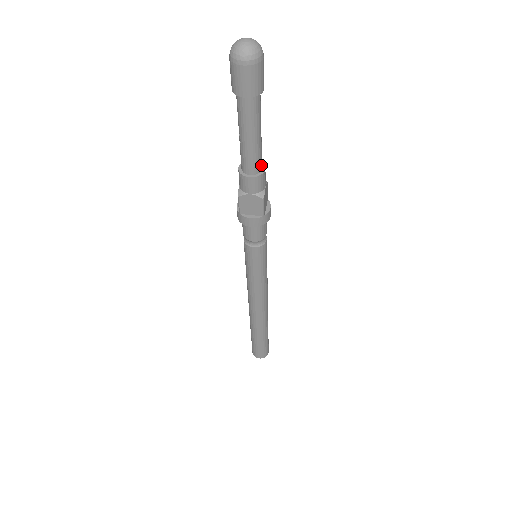
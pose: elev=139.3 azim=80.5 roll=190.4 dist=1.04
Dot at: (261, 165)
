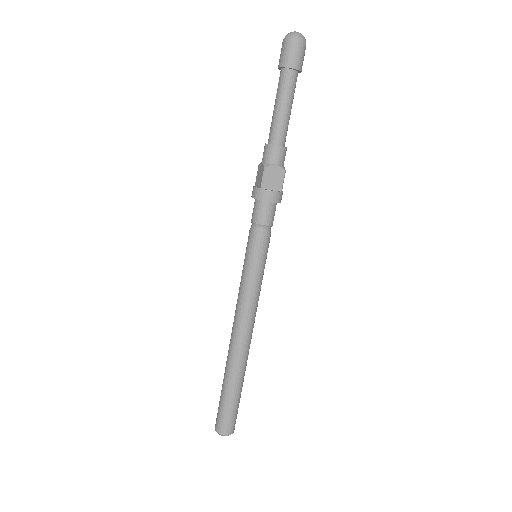
Dot at: occluded
